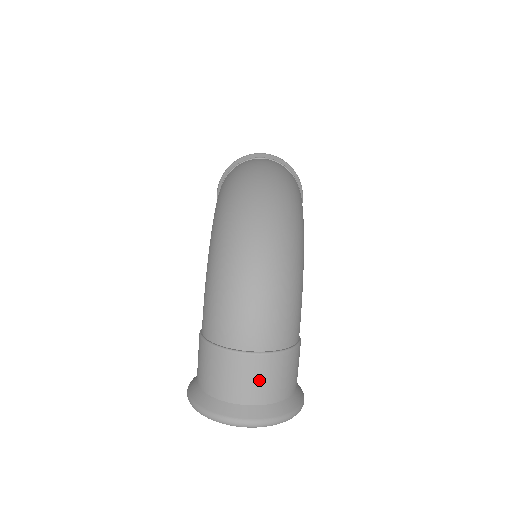
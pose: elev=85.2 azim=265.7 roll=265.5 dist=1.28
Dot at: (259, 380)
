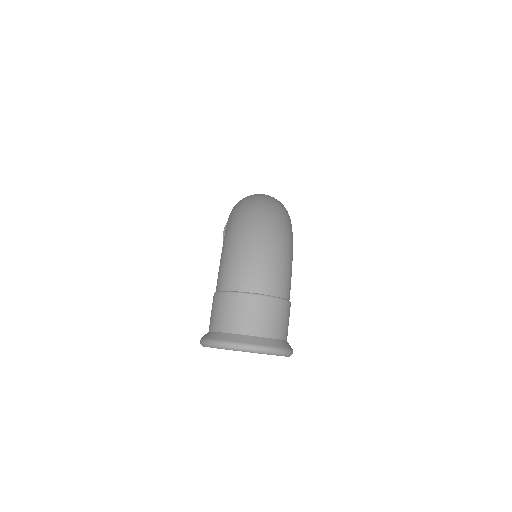
Dot at: (260, 316)
